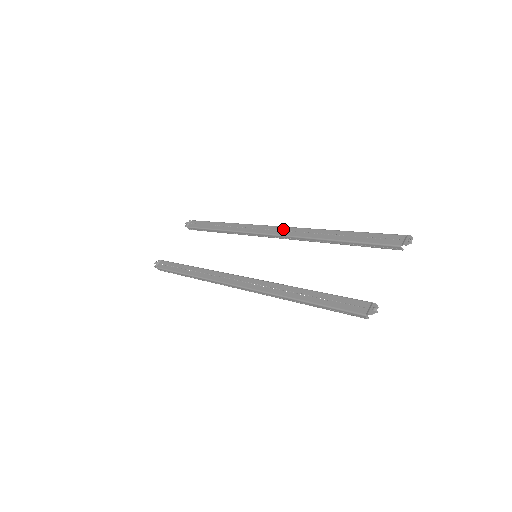
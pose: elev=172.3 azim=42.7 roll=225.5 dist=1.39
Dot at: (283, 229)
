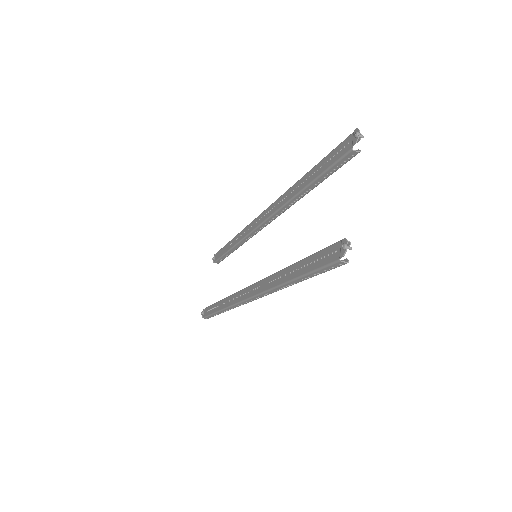
Dot at: (266, 212)
